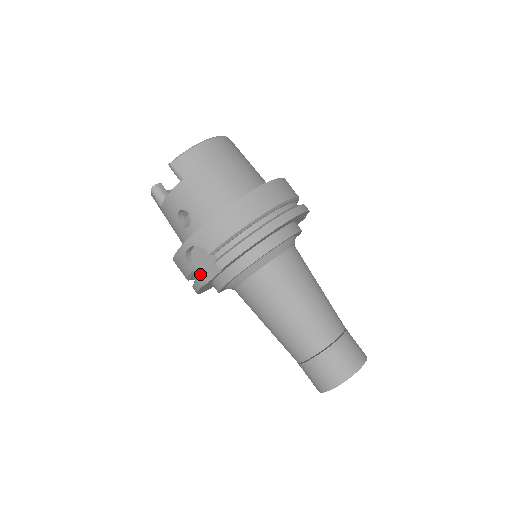
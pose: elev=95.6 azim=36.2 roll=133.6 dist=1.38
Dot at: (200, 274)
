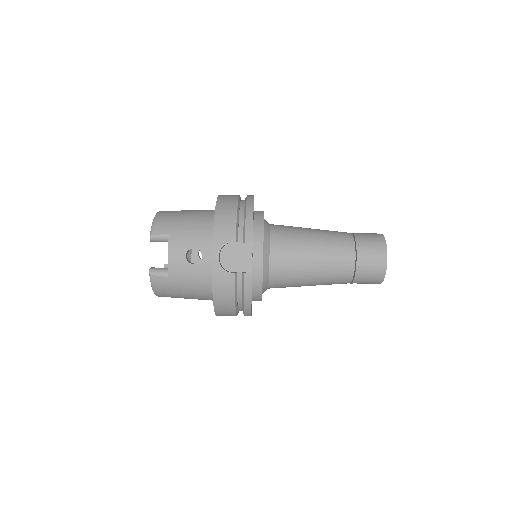
Dot at: (241, 272)
